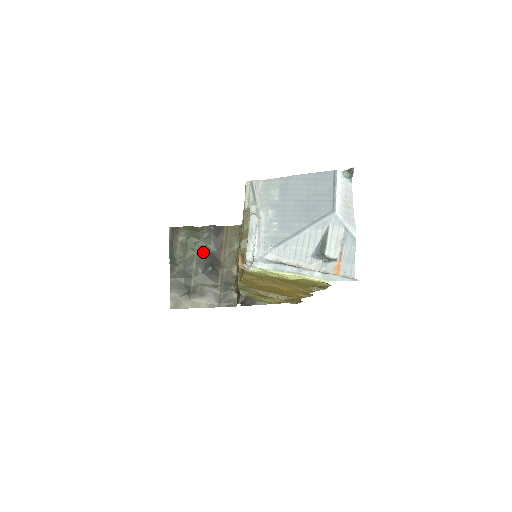
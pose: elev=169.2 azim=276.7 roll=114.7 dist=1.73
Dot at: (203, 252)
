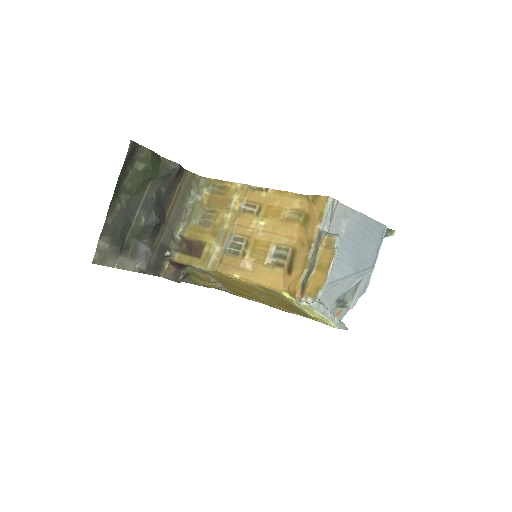
Dot at: (154, 195)
